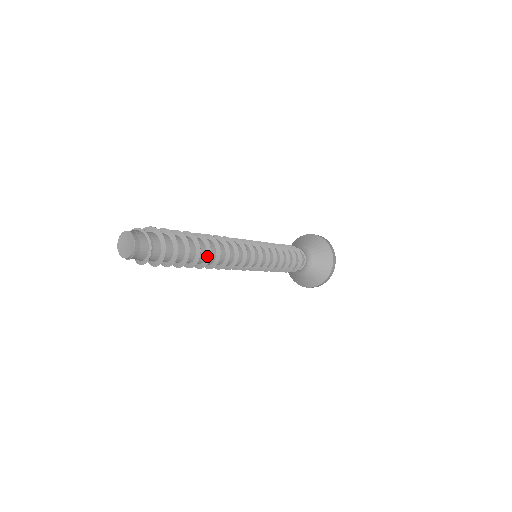
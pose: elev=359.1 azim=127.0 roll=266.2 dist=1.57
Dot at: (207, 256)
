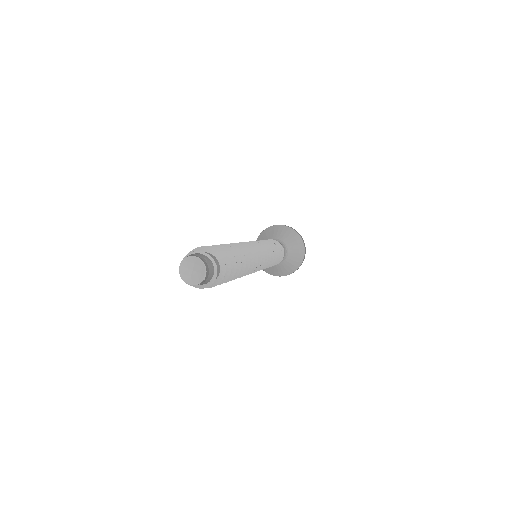
Dot at: (240, 272)
